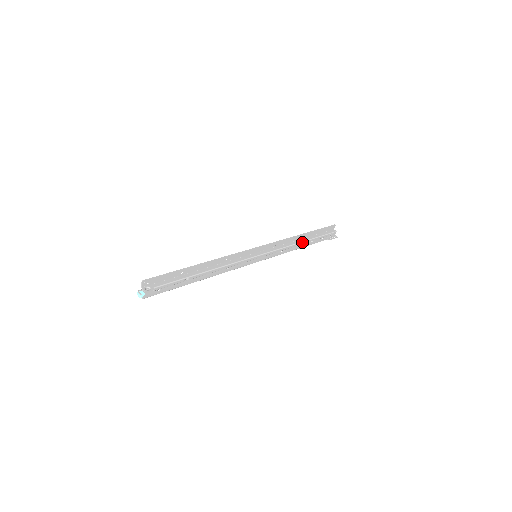
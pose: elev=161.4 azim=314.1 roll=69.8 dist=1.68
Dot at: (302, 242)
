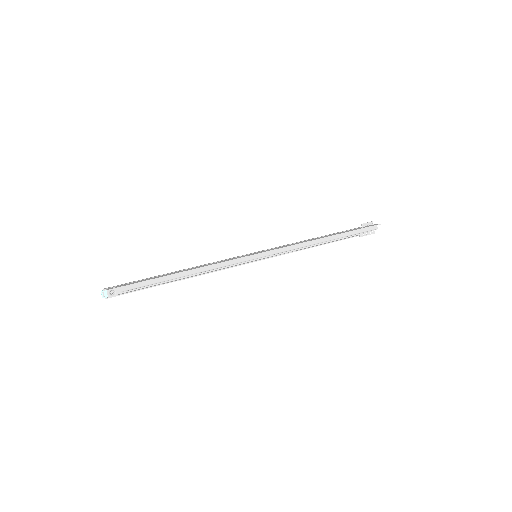
Dot at: occluded
